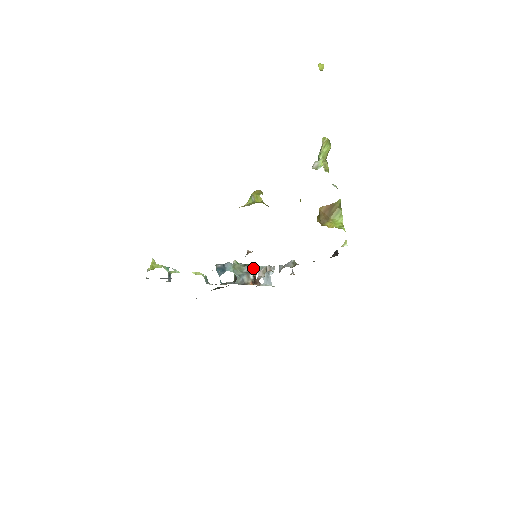
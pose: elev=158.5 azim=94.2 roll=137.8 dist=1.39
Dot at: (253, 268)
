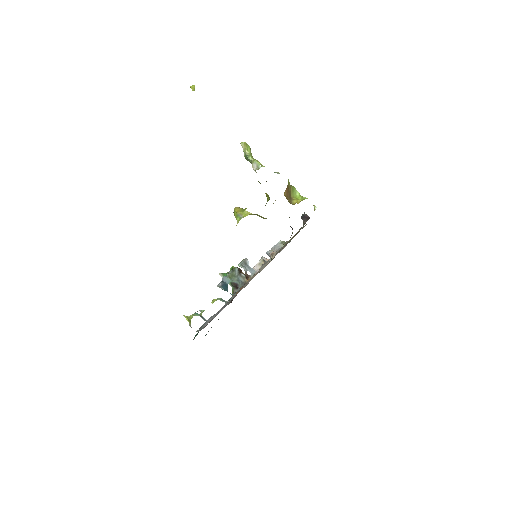
Dot at: (238, 269)
